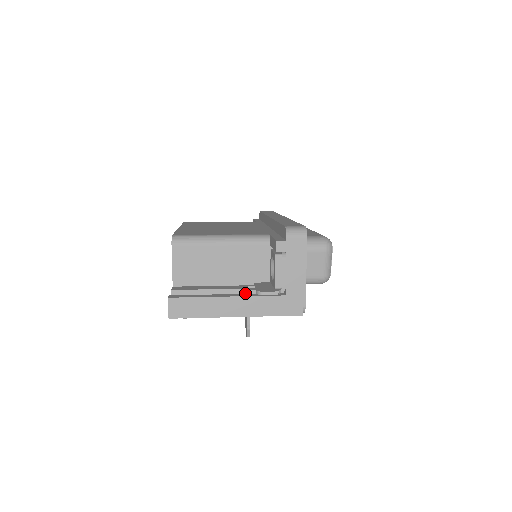
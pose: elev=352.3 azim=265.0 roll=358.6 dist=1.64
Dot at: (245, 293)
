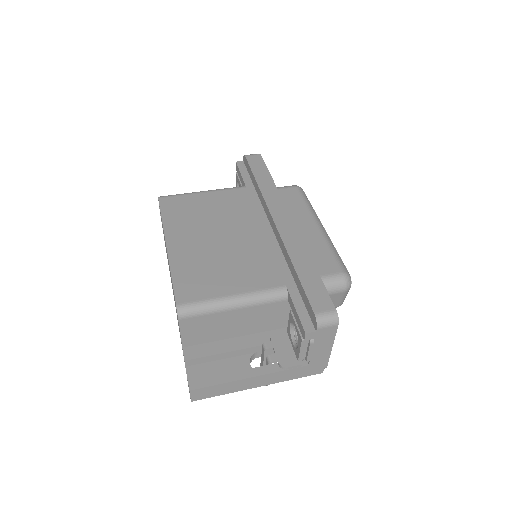
Dot at: (262, 350)
